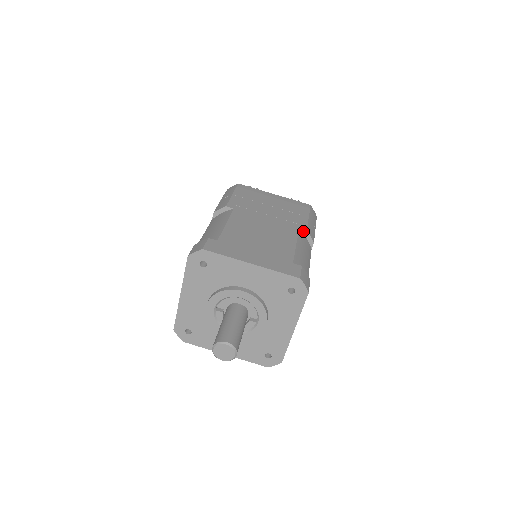
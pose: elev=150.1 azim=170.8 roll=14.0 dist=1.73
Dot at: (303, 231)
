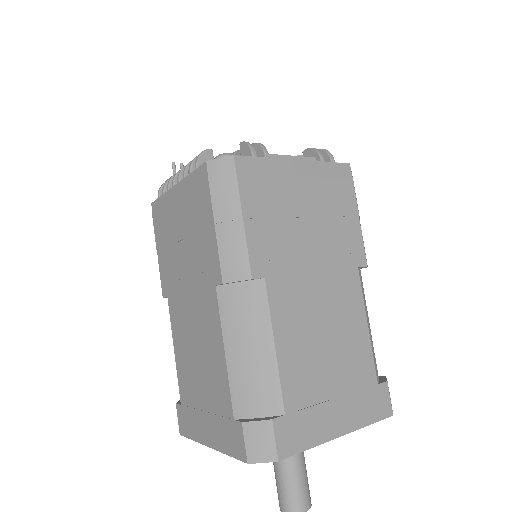
Dot at: (361, 267)
